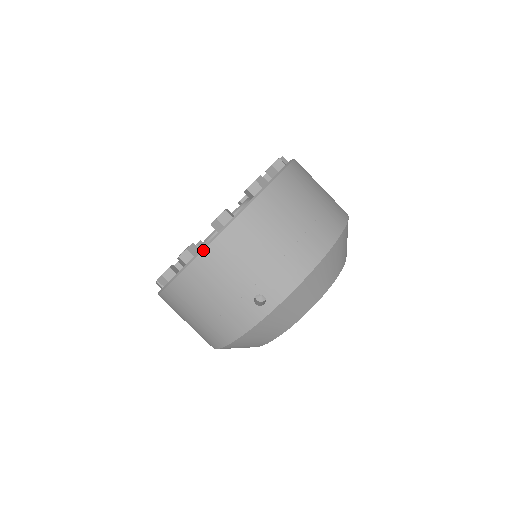
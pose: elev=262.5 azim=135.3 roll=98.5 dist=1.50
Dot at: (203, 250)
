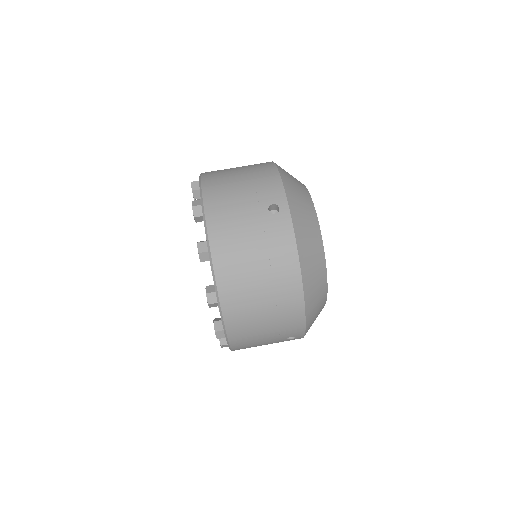
Dot at: (206, 224)
